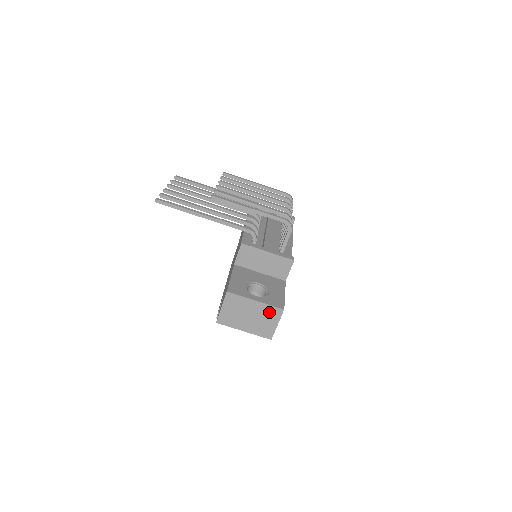
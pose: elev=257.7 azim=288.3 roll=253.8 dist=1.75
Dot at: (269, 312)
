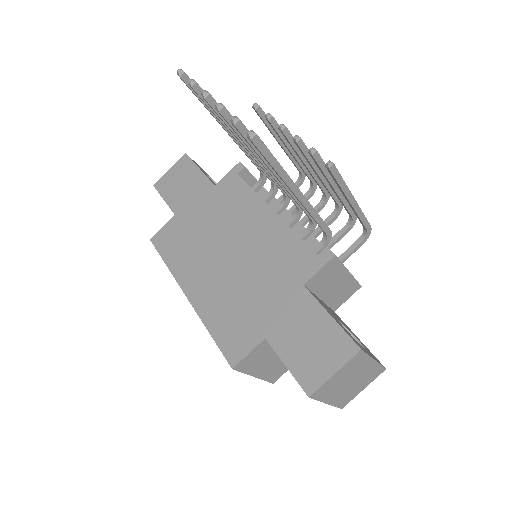
Dot at: (372, 374)
